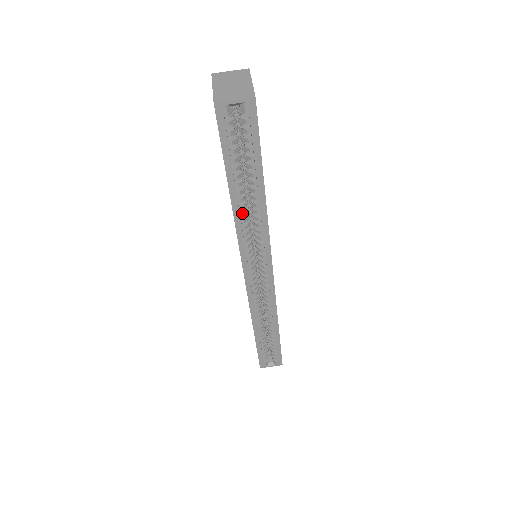
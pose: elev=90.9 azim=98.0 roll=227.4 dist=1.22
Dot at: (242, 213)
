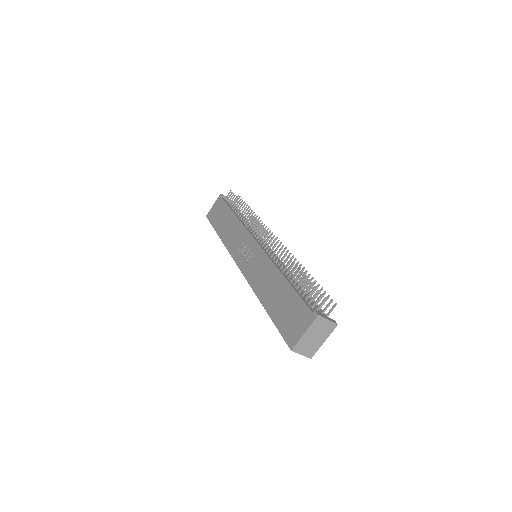
Dot at: occluded
